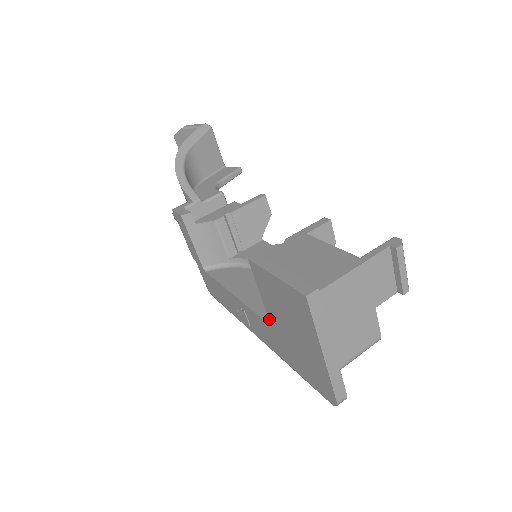
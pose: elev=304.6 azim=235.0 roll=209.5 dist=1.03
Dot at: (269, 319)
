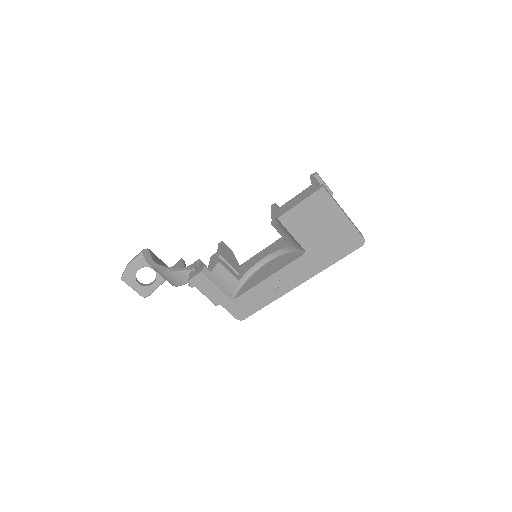
Dot at: (303, 248)
